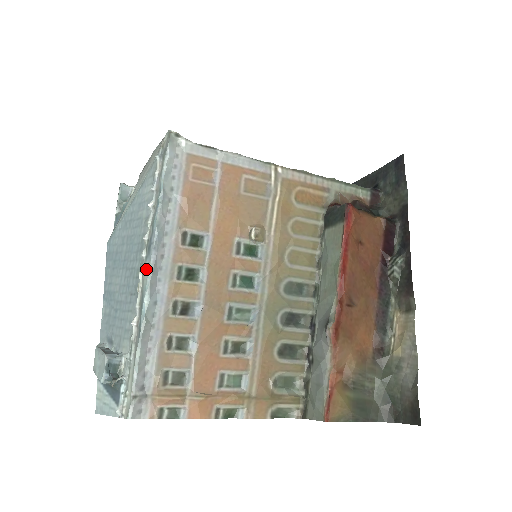
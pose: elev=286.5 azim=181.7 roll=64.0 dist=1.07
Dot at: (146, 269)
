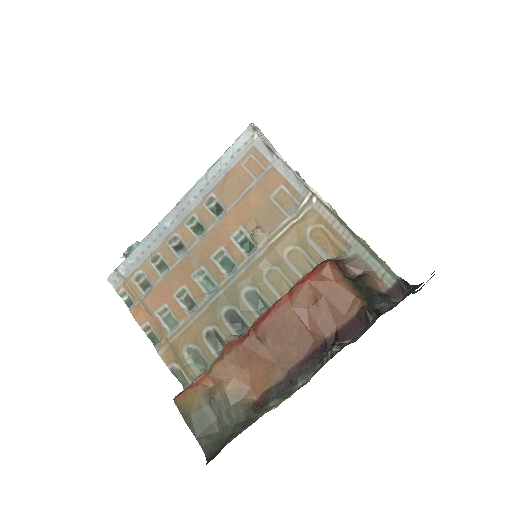
Dot at: (178, 204)
